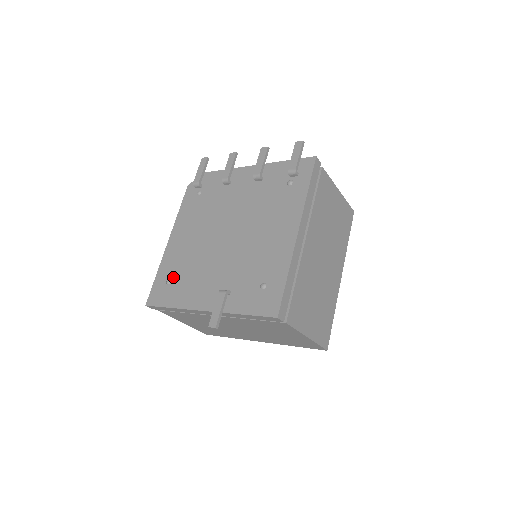
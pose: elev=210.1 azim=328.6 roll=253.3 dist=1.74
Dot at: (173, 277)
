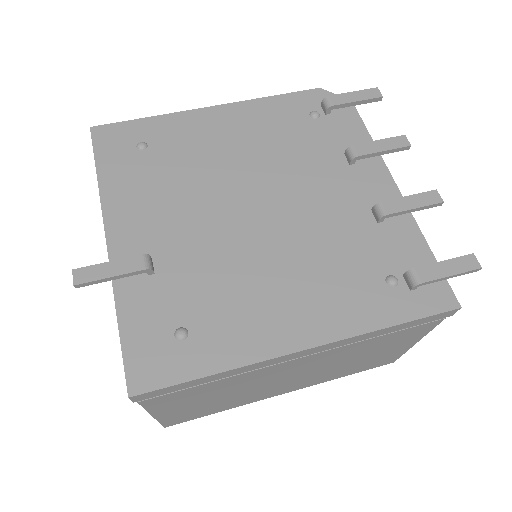
Dot at: (152, 149)
